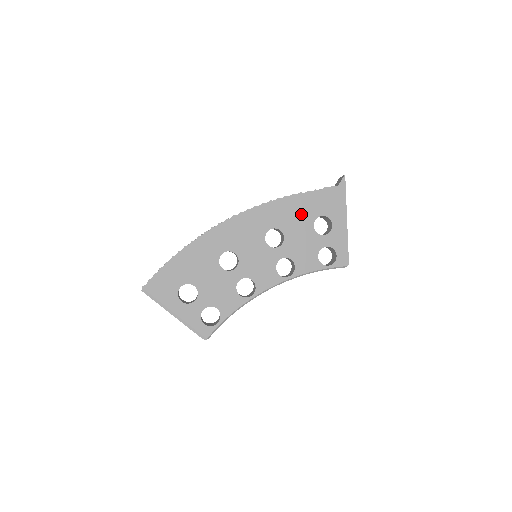
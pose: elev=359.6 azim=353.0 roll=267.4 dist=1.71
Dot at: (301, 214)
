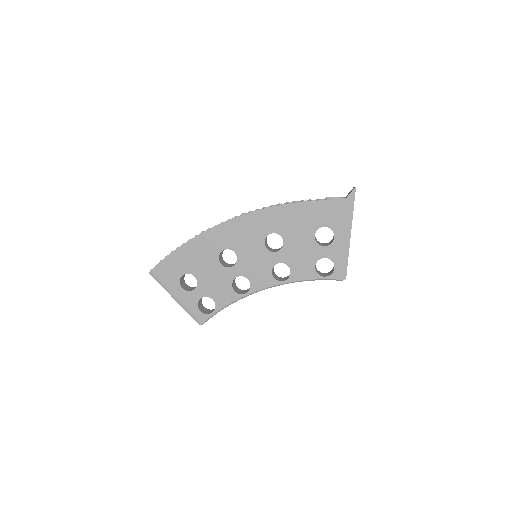
Dot at: (303, 222)
